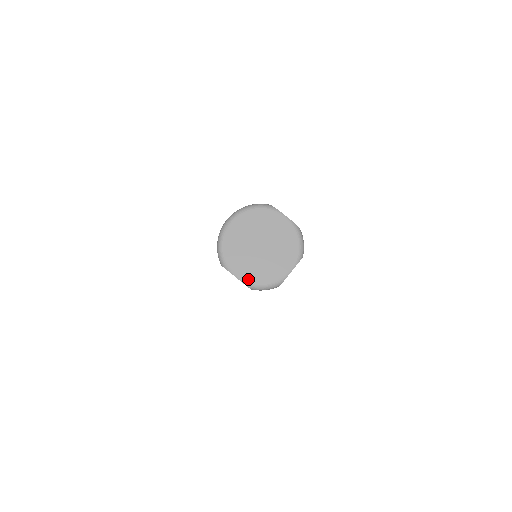
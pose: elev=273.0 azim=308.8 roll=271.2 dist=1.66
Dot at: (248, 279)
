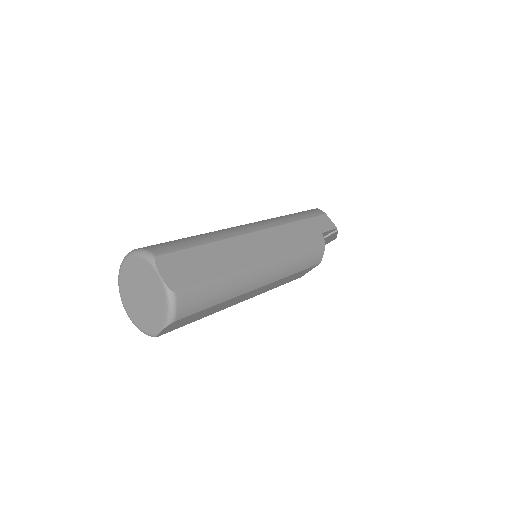
Dot at: (133, 319)
